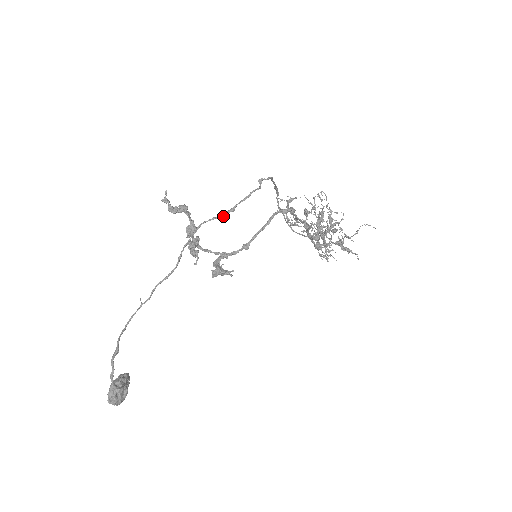
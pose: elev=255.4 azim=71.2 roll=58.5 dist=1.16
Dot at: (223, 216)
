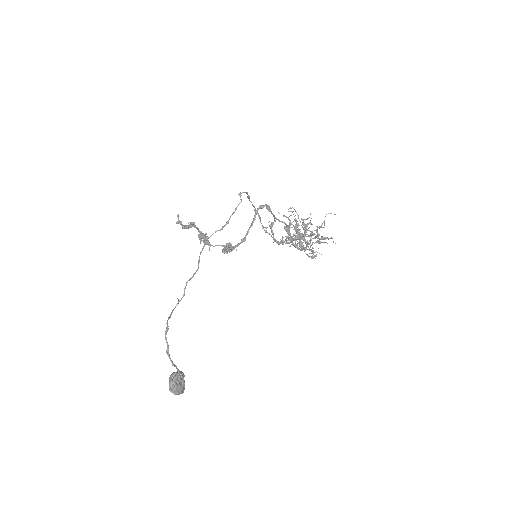
Dot at: (222, 228)
